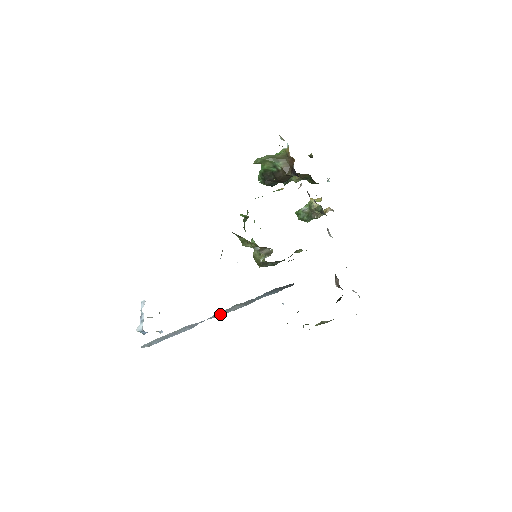
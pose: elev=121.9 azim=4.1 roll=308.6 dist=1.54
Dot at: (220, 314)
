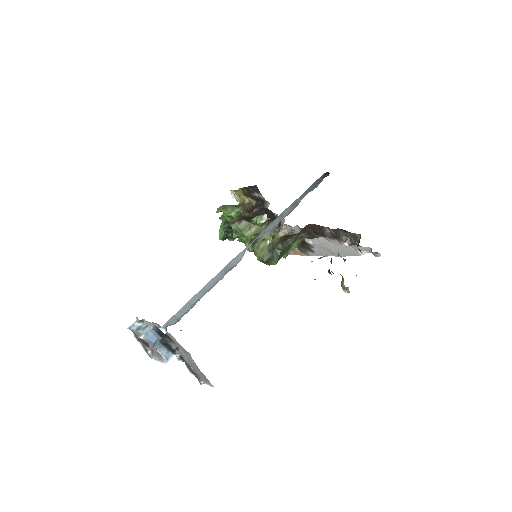
Dot at: (268, 230)
